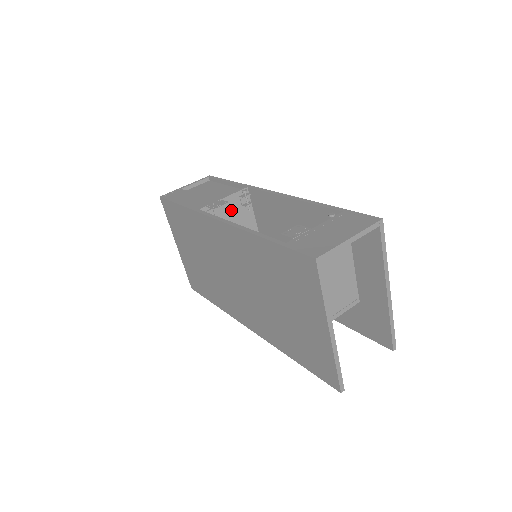
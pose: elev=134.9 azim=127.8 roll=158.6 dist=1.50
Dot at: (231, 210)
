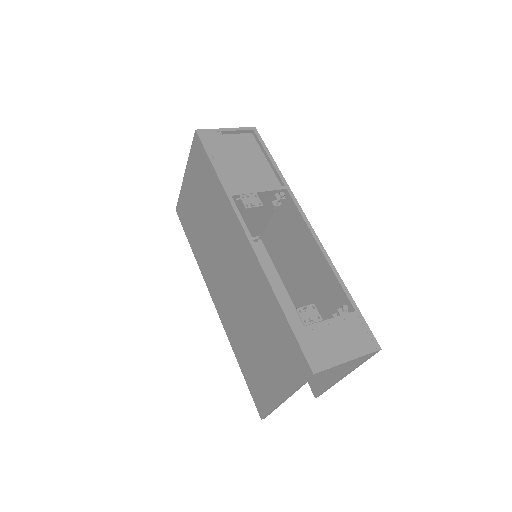
Dot at: occluded
